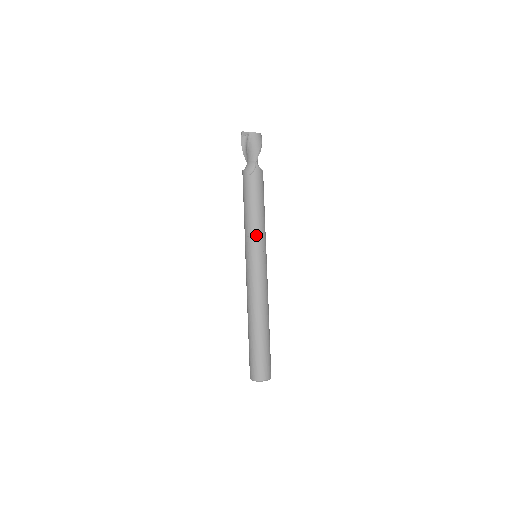
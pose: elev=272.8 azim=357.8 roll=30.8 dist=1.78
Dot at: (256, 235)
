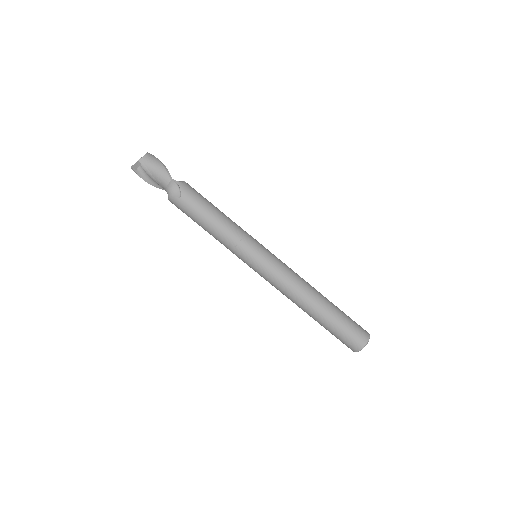
Dot at: (240, 239)
